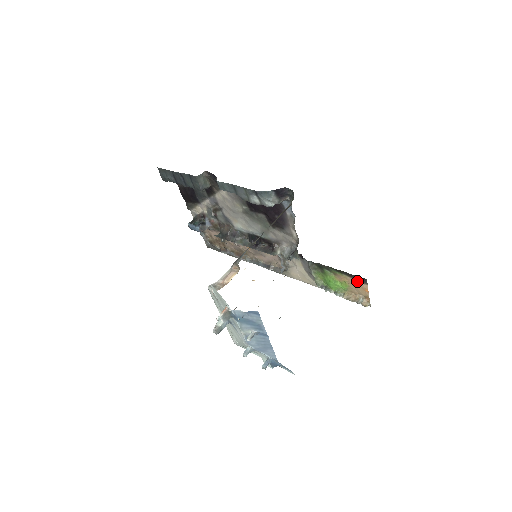
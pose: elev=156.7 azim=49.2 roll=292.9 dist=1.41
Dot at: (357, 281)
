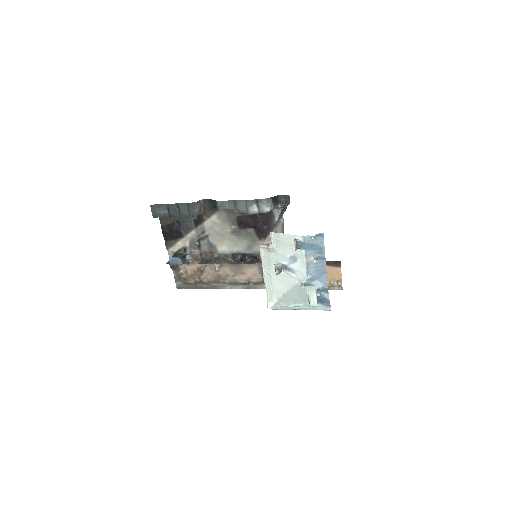
Dot at: (332, 267)
